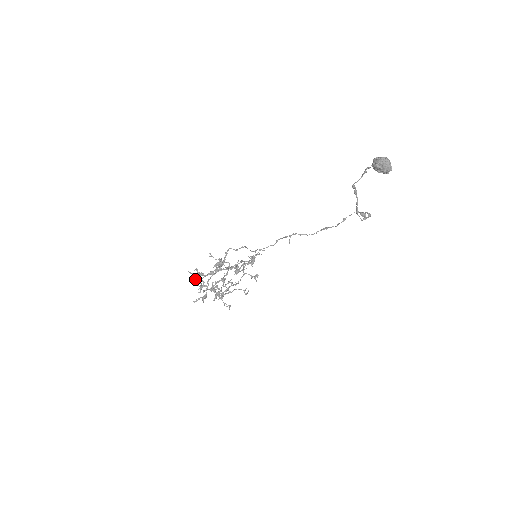
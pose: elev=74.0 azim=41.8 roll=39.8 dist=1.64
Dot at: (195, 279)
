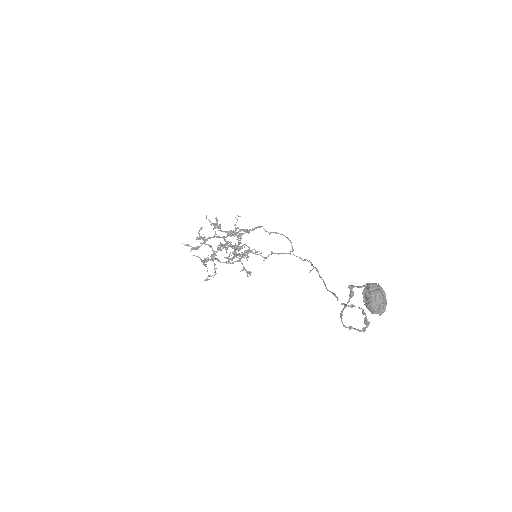
Dot at: occluded
